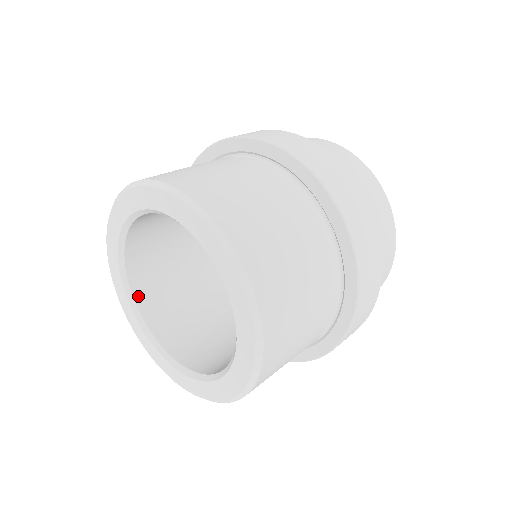
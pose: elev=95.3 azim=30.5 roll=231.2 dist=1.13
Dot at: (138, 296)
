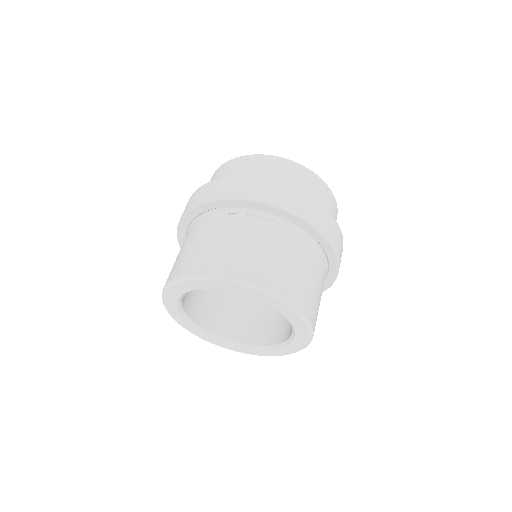
Dot at: (201, 323)
